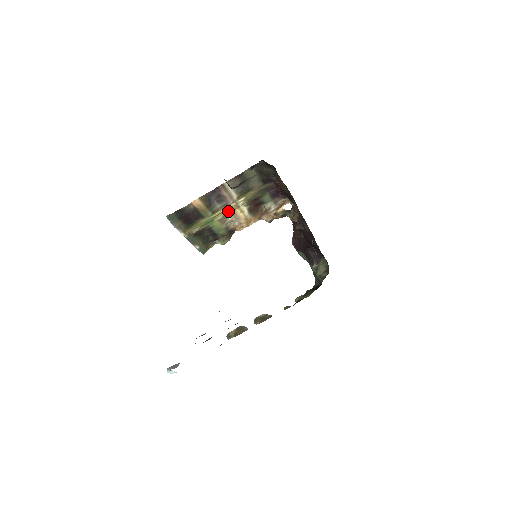
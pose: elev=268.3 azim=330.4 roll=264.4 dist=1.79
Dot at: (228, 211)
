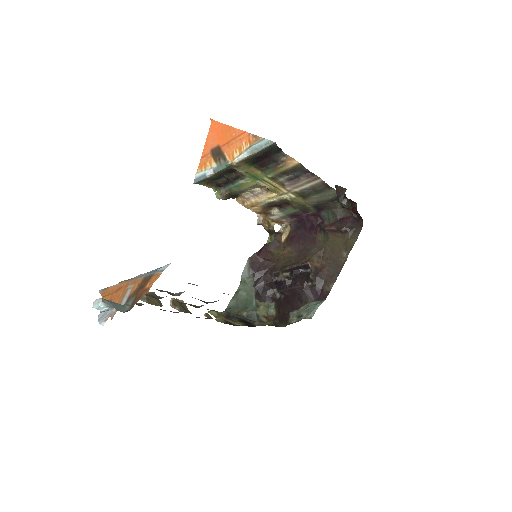
Dot at: (275, 189)
